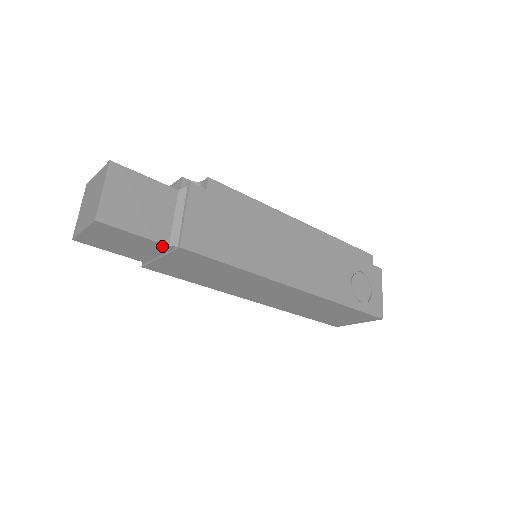
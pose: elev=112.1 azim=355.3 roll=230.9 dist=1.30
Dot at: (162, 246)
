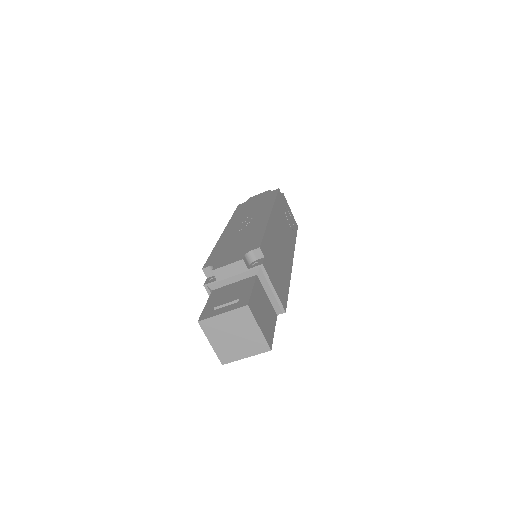
Dot at: occluded
